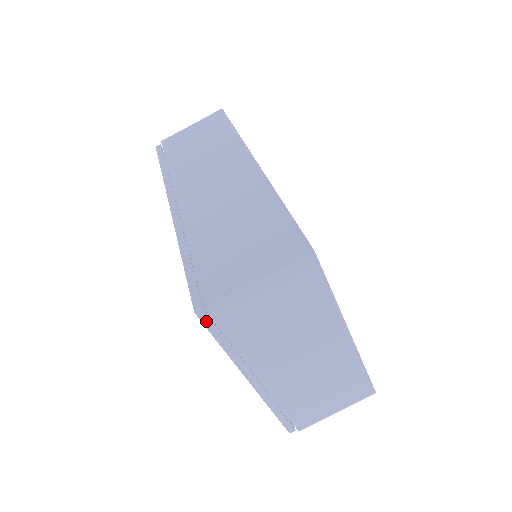
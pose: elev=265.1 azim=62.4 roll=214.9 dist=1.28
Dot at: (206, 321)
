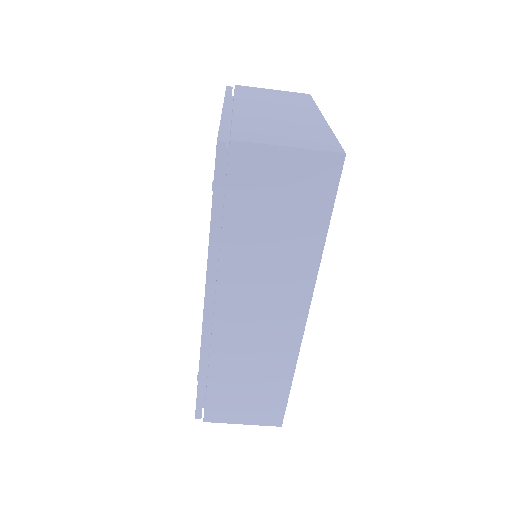
Dot at: occluded
